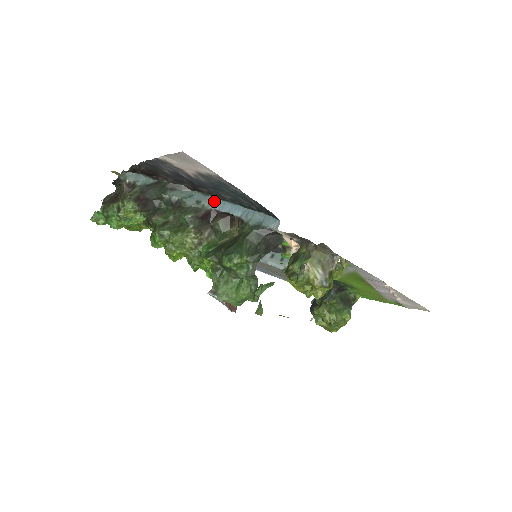
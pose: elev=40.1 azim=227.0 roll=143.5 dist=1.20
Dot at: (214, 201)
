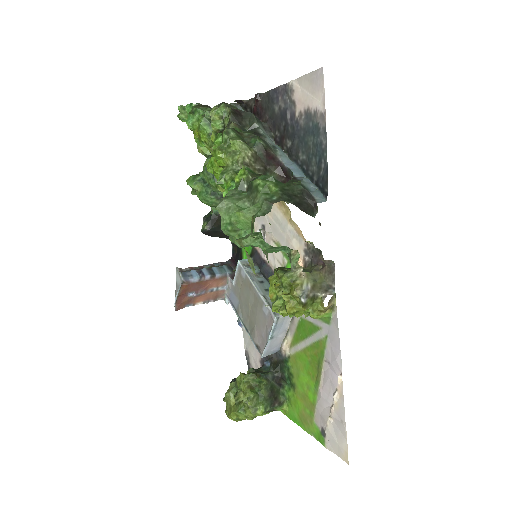
Dot at: (286, 158)
